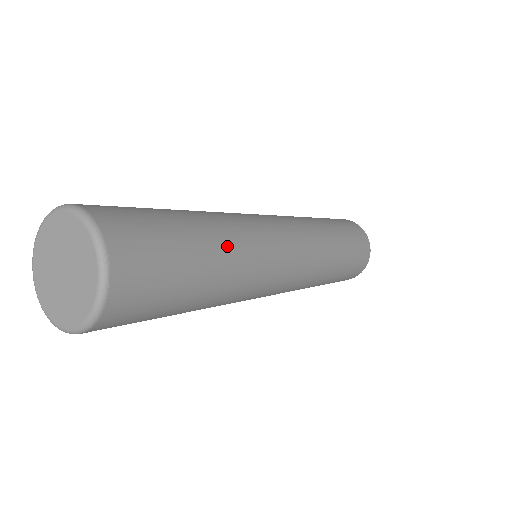
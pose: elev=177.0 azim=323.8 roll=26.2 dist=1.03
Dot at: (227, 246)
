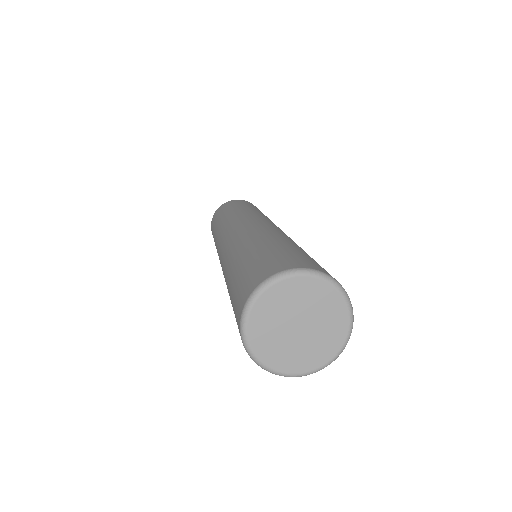
Dot at: (283, 238)
